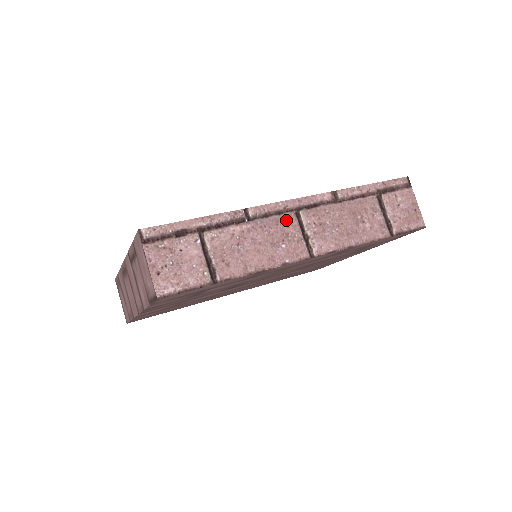
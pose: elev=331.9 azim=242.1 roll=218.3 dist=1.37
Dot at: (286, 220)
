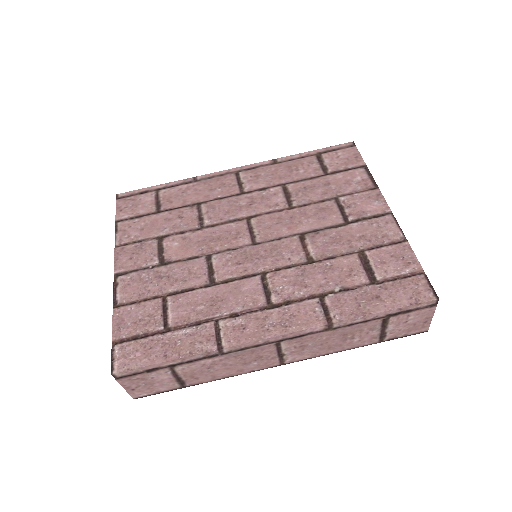
Dot at: (263, 349)
